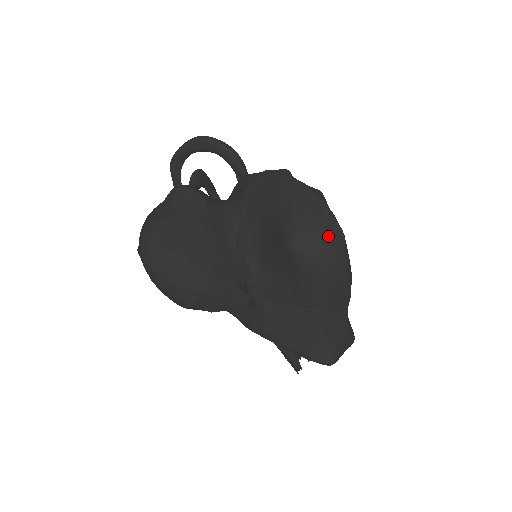
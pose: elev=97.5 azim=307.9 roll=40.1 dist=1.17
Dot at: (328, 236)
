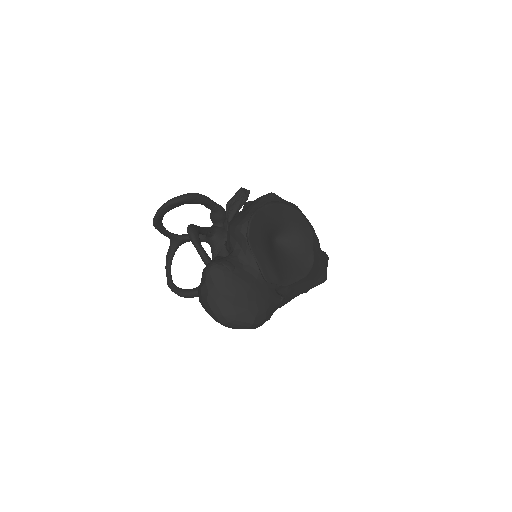
Dot at: (294, 221)
